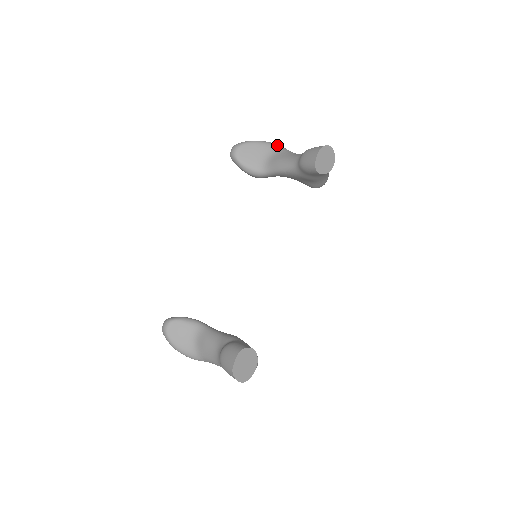
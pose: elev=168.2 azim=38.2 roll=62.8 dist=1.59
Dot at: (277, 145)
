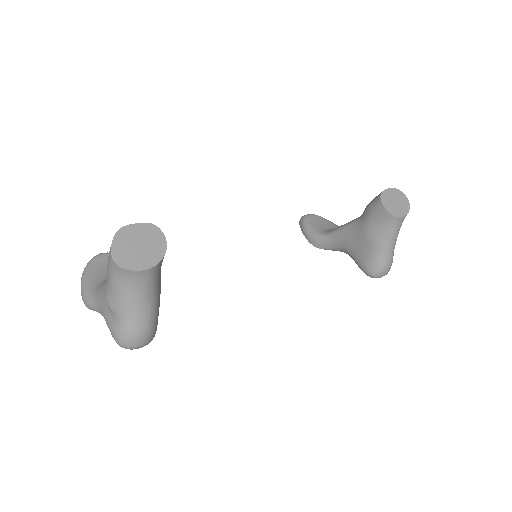
Dot at: occluded
